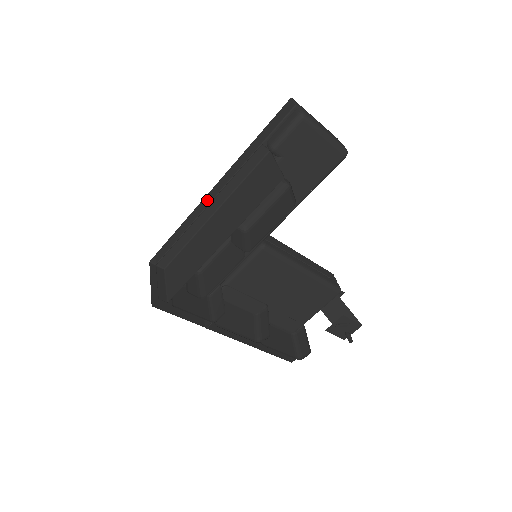
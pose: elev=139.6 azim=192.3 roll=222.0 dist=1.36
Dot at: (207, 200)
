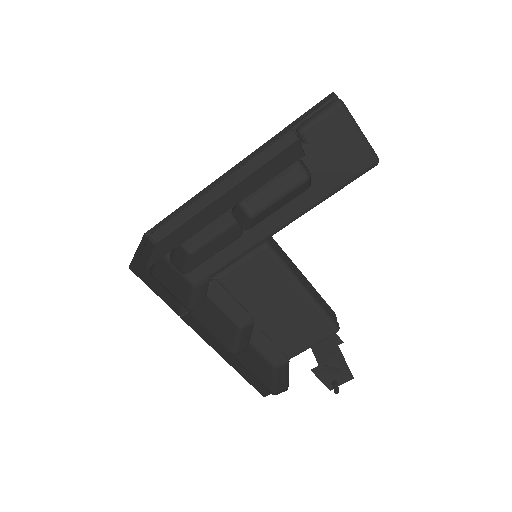
Dot at: (221, 178)
